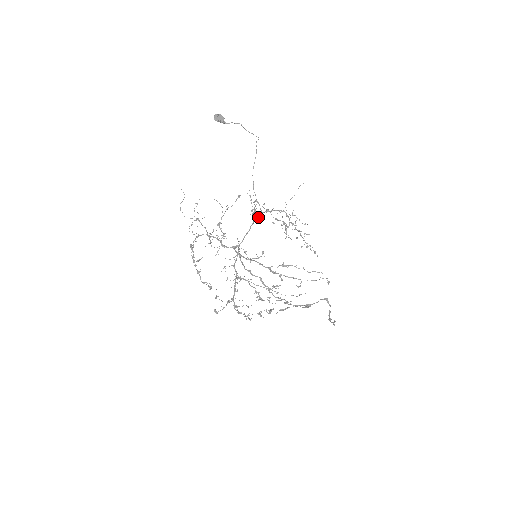
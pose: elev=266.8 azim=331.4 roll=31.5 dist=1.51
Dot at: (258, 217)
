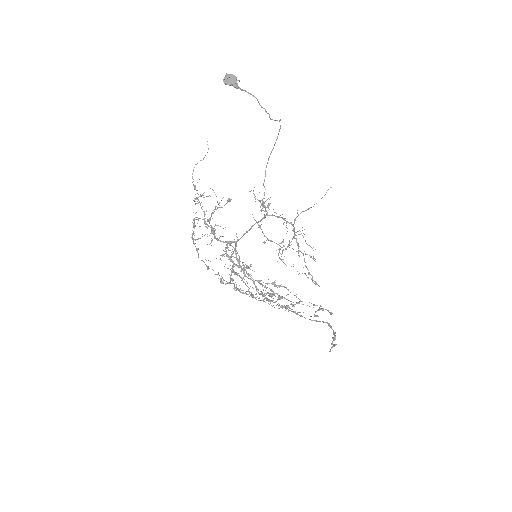
Dot at: (261, 219)
